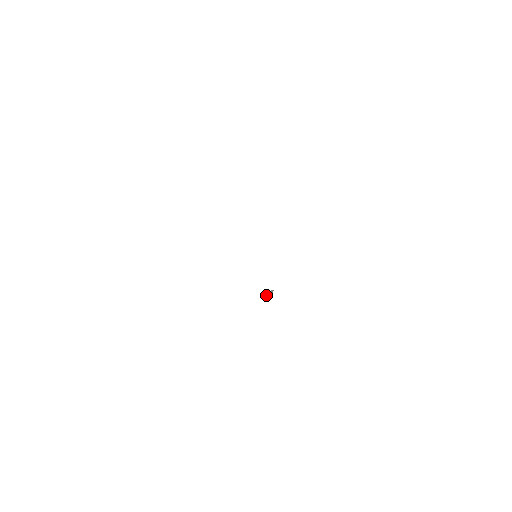
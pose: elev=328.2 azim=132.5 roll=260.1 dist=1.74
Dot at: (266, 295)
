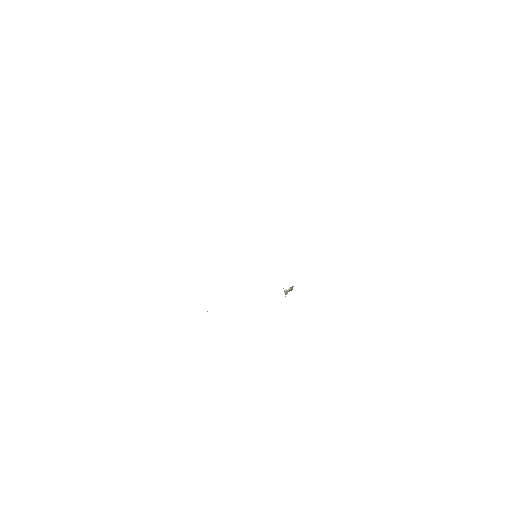
Dot at: (287, 293)
